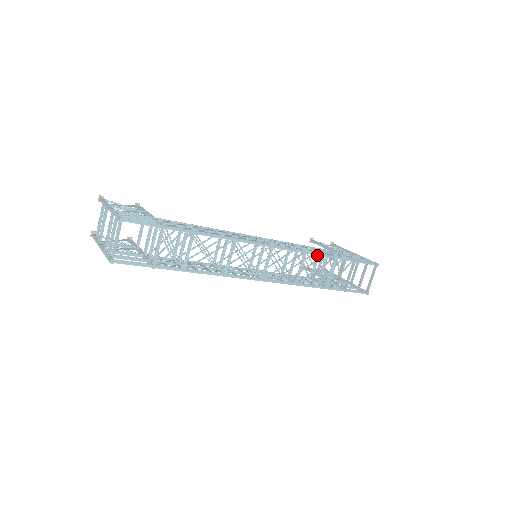
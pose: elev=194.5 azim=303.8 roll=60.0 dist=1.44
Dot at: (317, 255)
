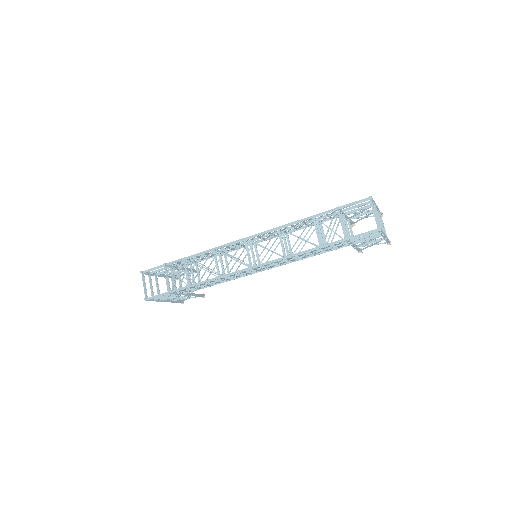
Dot at: (291, 225)
